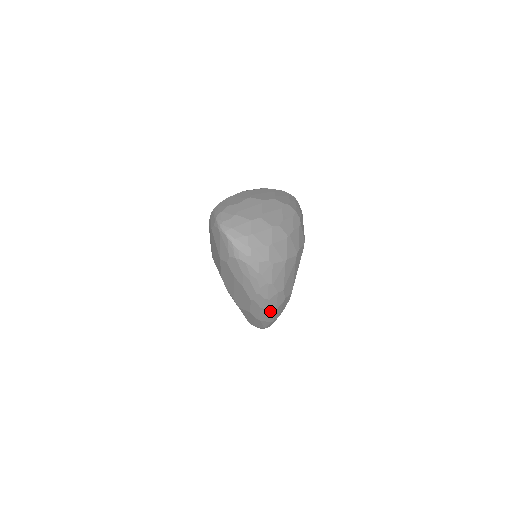
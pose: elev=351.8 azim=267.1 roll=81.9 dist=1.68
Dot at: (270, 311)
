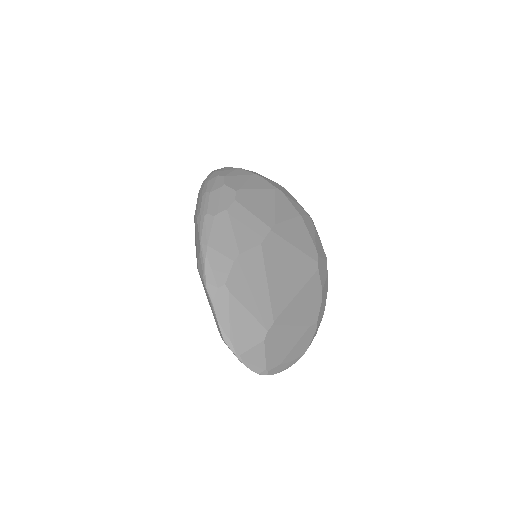
Dot at: (205, 193)
